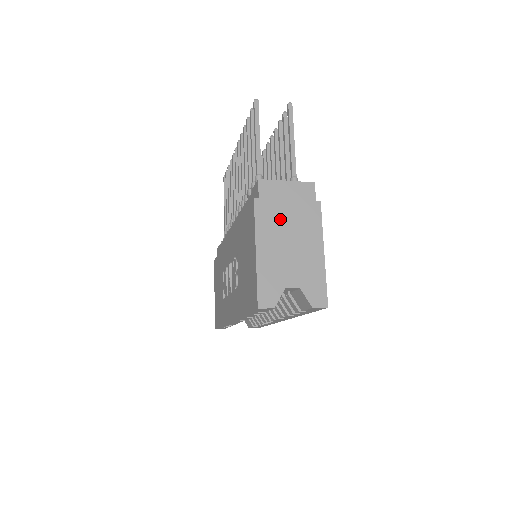
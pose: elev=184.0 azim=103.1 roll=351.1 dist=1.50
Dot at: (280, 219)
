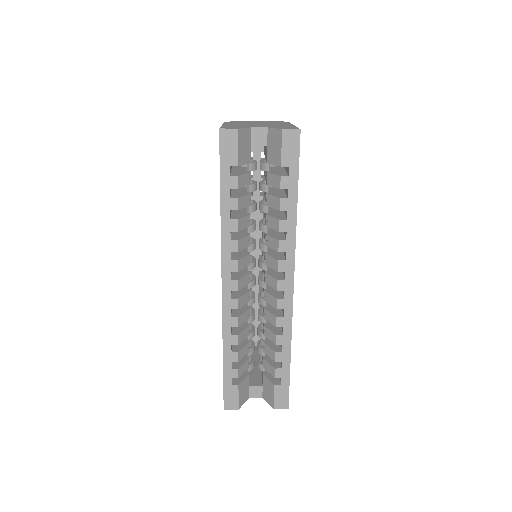
Dot at: occluded
